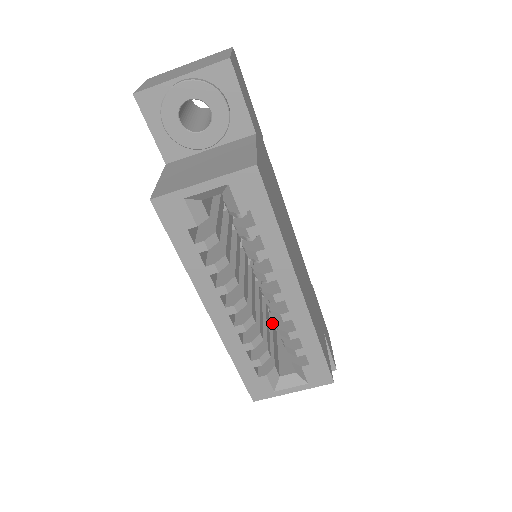
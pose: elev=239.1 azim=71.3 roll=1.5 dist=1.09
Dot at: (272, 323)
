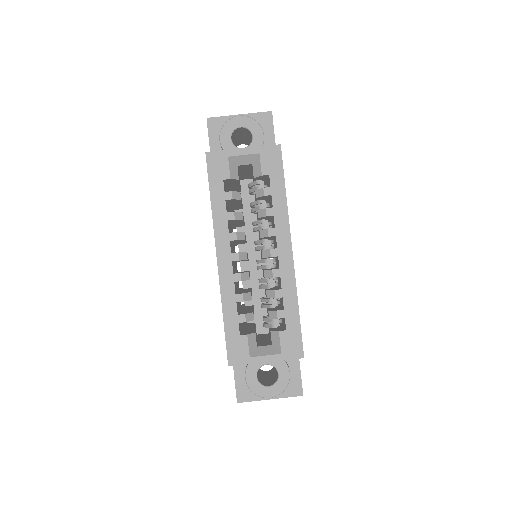
Dot at: (255, 325)
